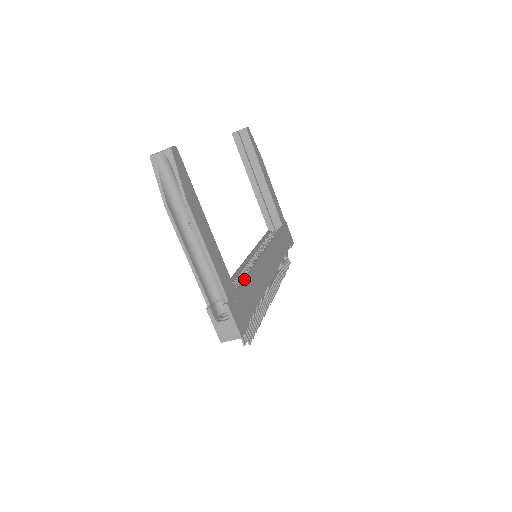
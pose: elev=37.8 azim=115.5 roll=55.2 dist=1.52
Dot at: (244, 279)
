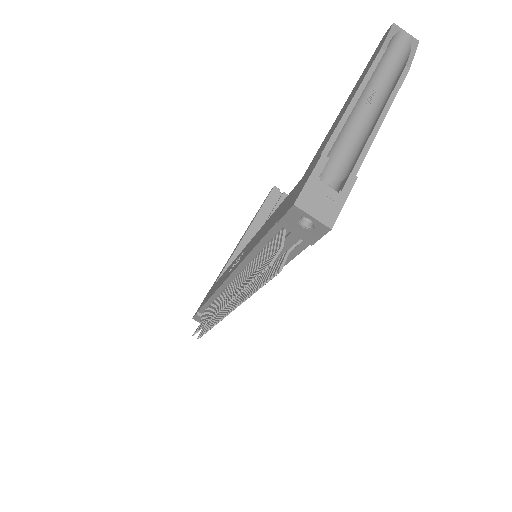
Dot at: occluded
